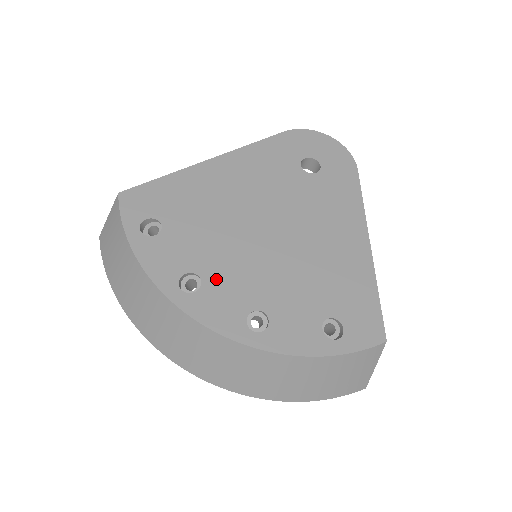
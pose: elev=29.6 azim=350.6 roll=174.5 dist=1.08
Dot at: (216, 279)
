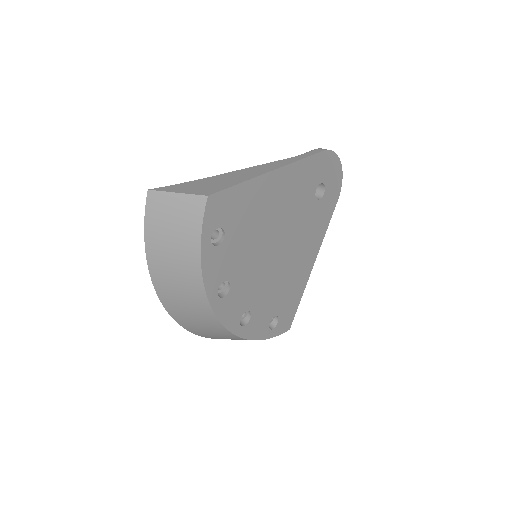
Dot at: (238, 287)
